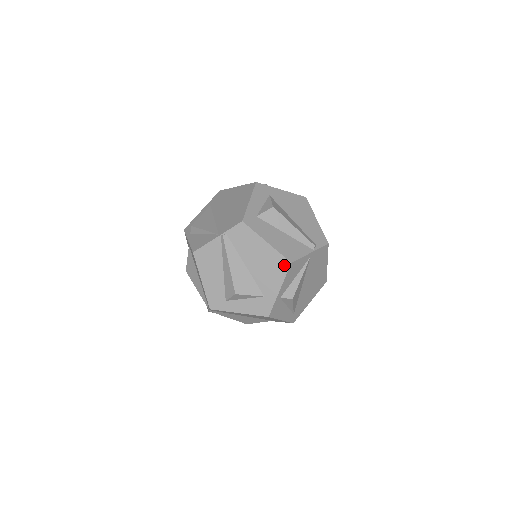
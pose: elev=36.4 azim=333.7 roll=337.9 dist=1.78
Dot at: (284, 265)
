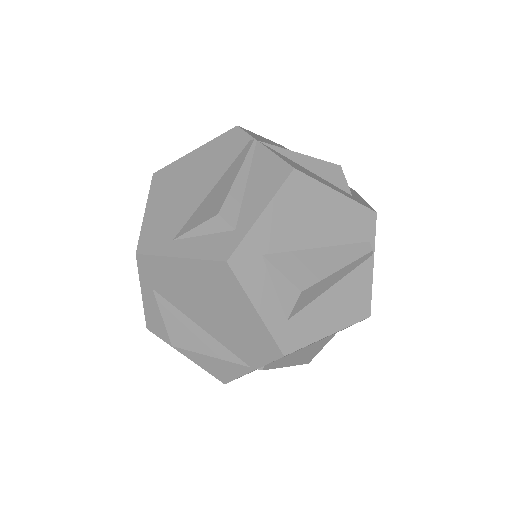
Dot at: occluded
